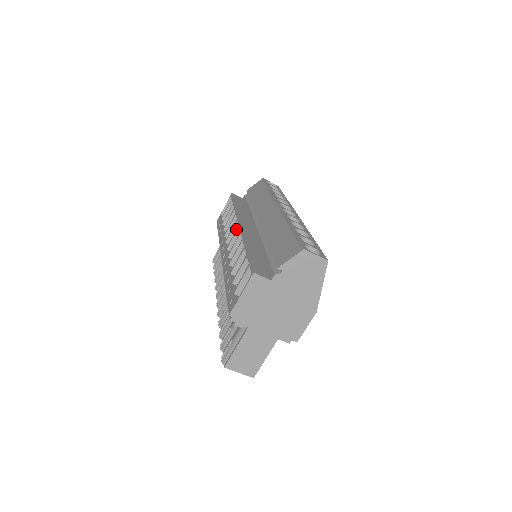
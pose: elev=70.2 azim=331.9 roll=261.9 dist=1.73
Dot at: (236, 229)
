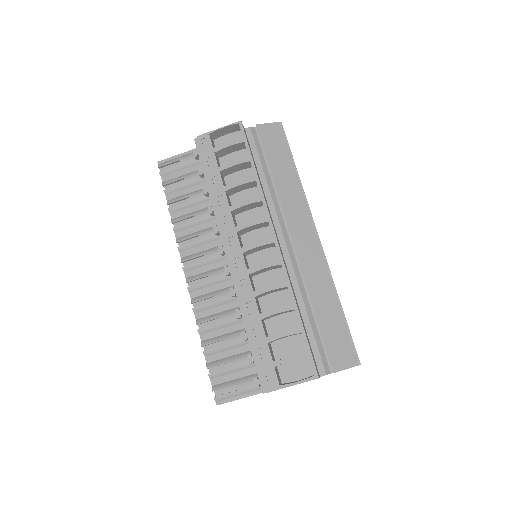
Dot at: (268, 240)
